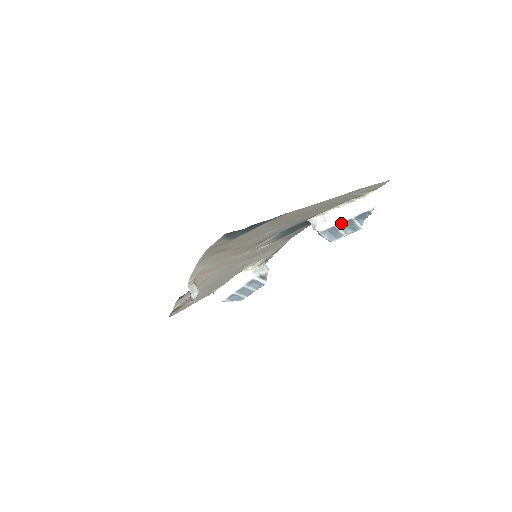
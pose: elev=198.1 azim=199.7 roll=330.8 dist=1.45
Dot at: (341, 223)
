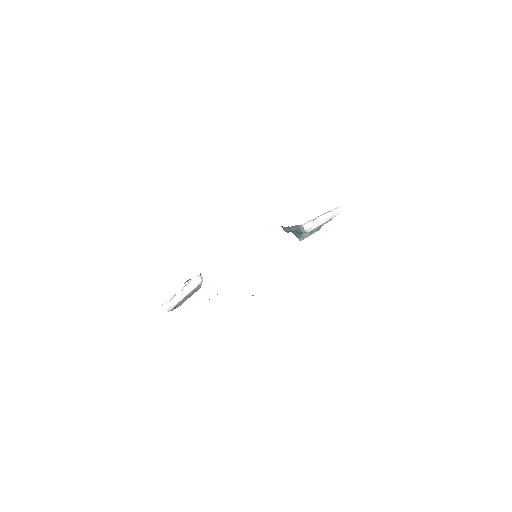
Dot at: (318, 226)
